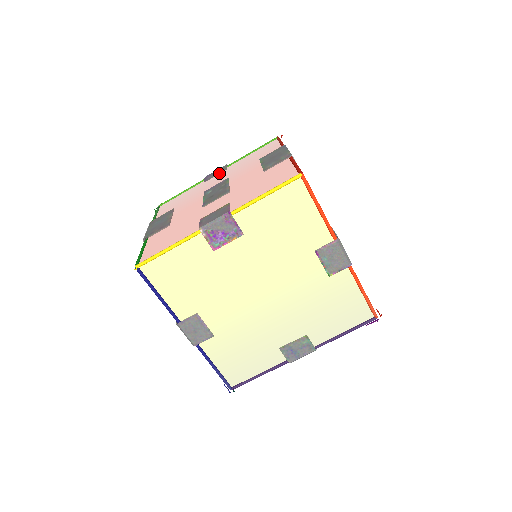
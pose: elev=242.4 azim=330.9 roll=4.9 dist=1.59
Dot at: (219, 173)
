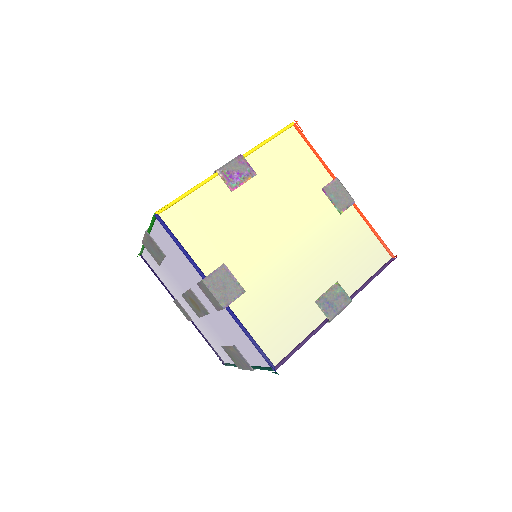
Dot at: occluded
